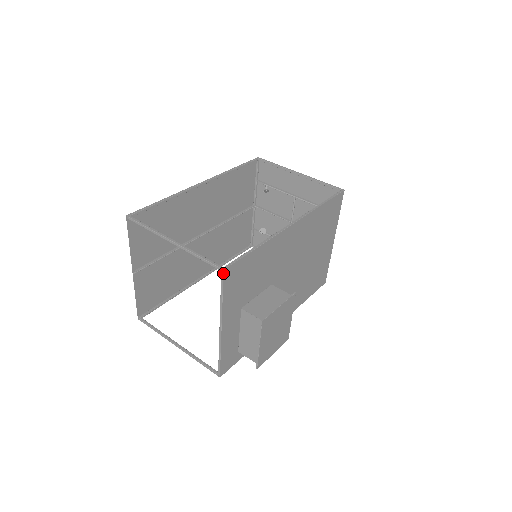
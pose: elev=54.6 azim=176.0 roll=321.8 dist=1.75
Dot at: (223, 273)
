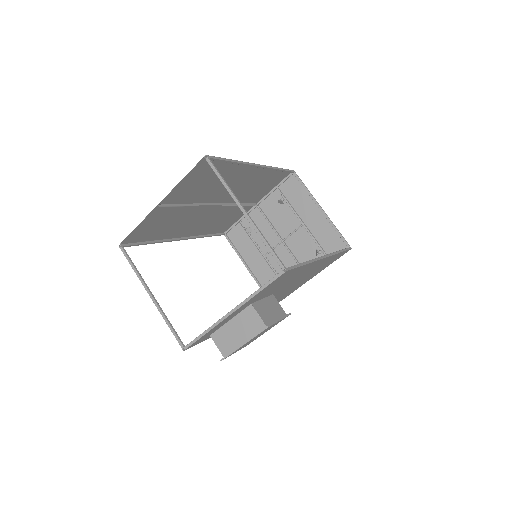
Dot at: (283, 273)
